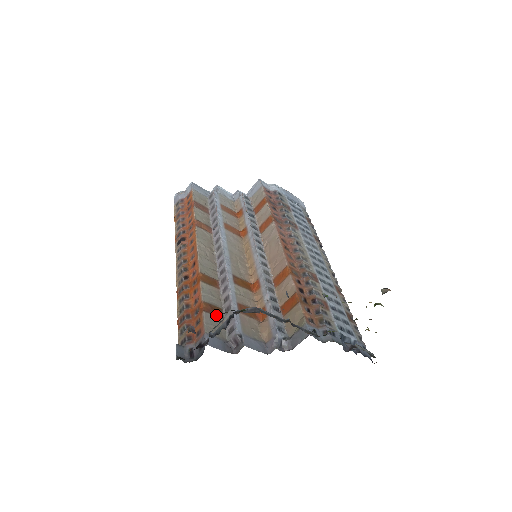
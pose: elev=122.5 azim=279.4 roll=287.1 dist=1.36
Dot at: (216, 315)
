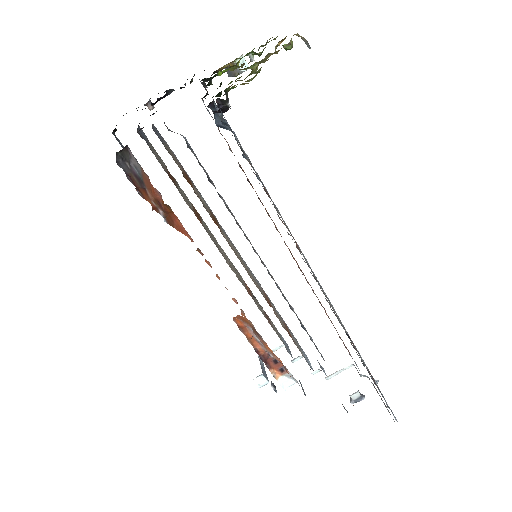
Dot at: (168, 172)
